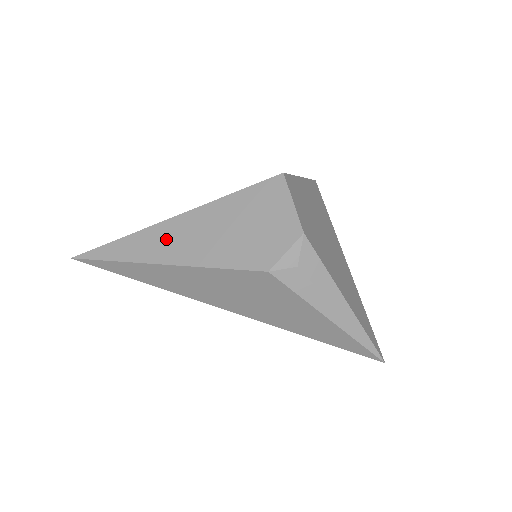
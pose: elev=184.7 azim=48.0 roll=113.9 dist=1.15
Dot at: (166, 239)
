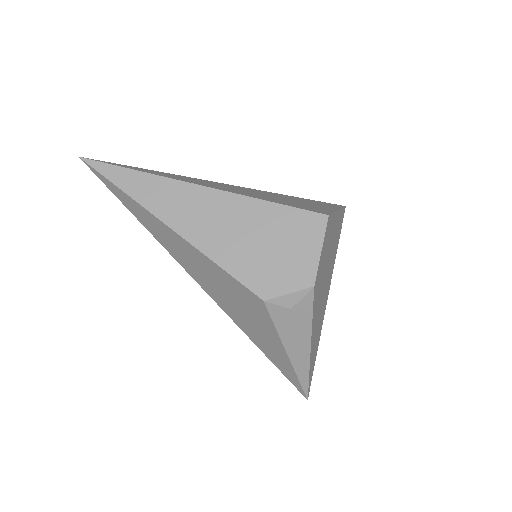
Dot at: (185, 204)
